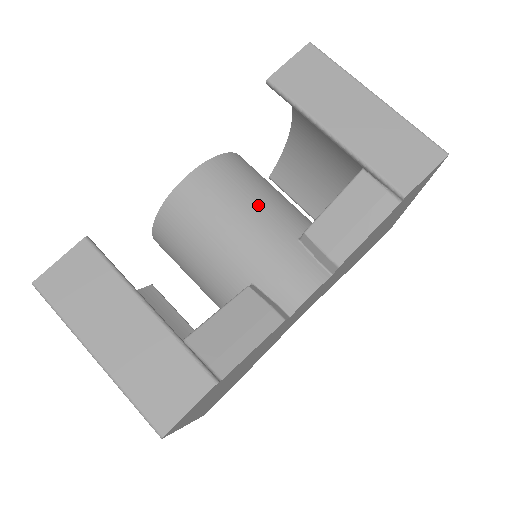
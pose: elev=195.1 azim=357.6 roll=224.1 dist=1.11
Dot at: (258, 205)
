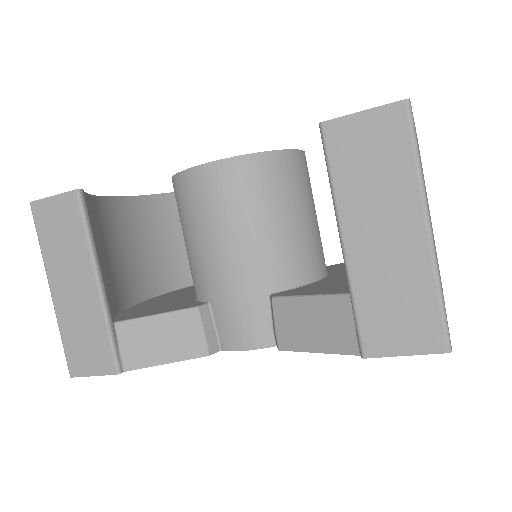
Dot at: (255, 236)
